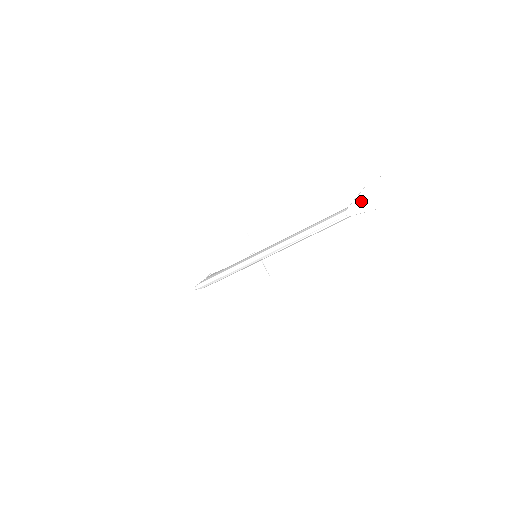
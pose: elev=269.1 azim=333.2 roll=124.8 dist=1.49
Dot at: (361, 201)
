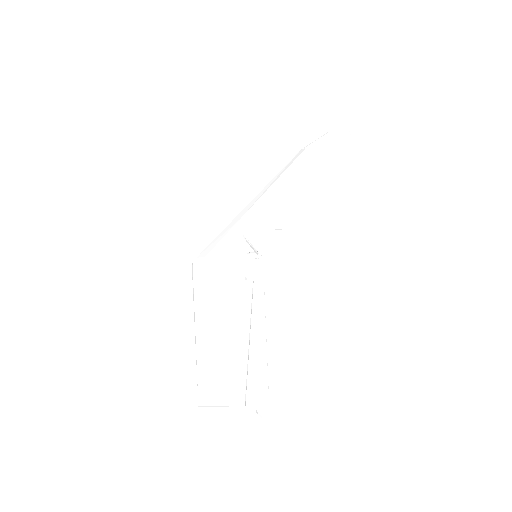
Dot at: (220, 410)
